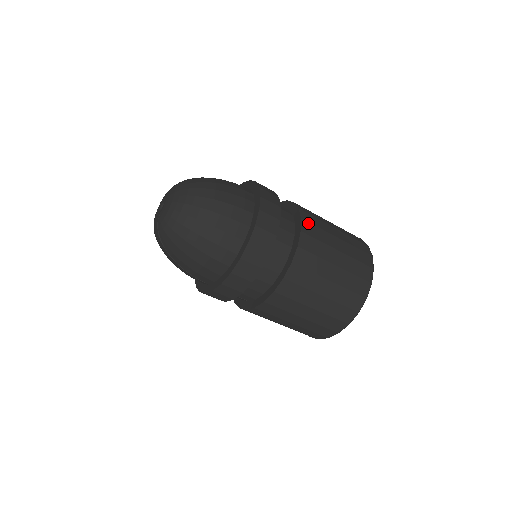
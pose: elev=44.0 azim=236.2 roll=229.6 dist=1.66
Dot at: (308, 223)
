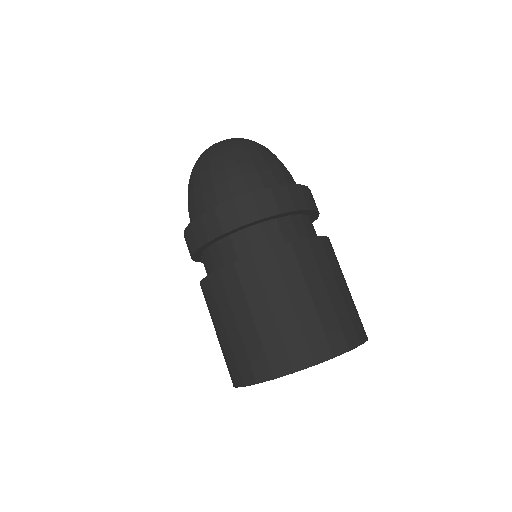
Dot at: (309, 248)
